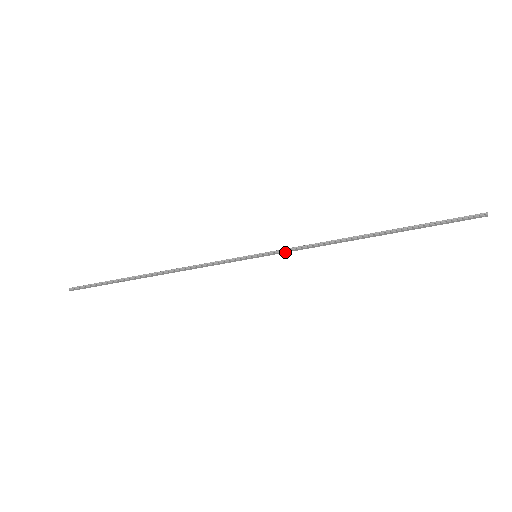
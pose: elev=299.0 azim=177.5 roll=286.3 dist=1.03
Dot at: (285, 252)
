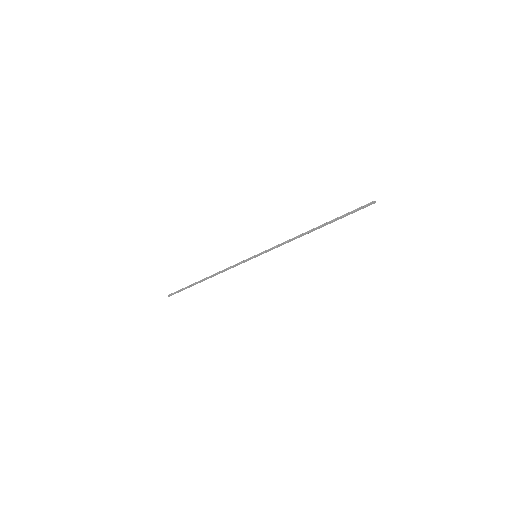
Dot at: (270, 250)
